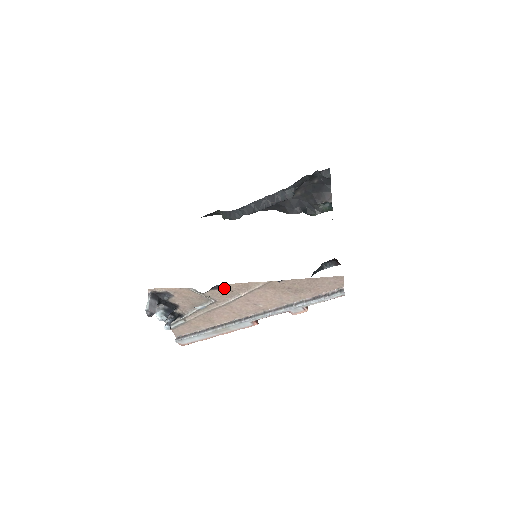
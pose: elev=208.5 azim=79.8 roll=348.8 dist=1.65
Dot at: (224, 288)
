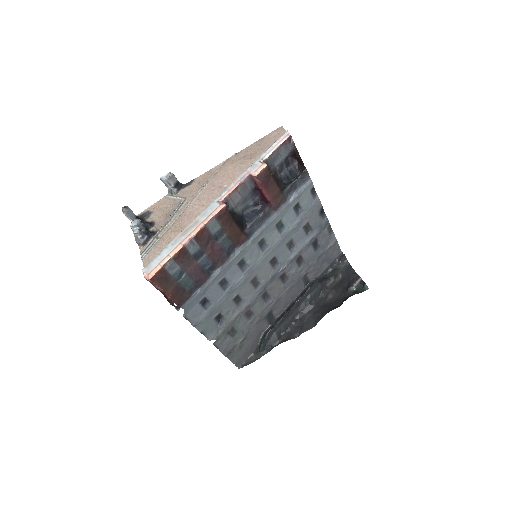
Dot at: (193, 183)
